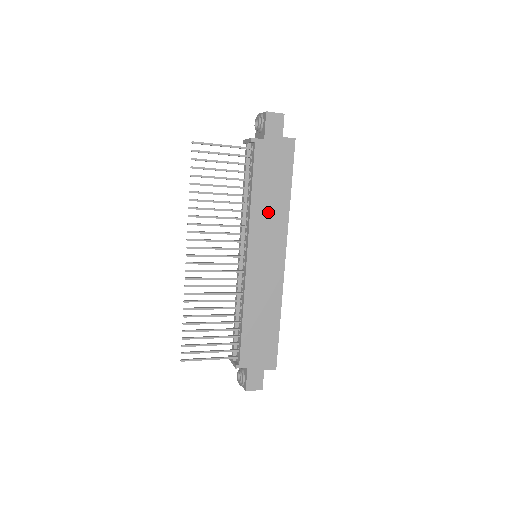
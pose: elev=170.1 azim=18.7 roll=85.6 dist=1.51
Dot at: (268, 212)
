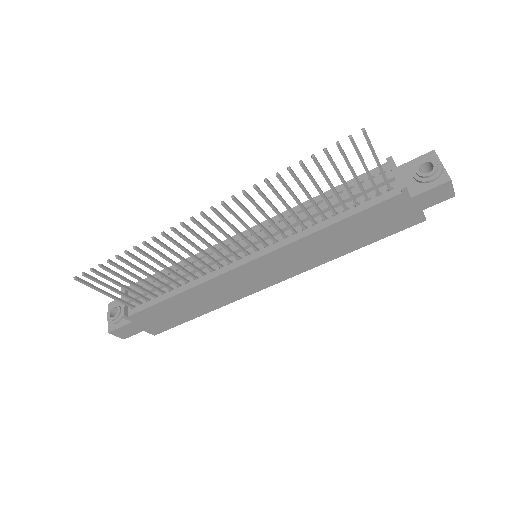
Dot at: (319, 247)
